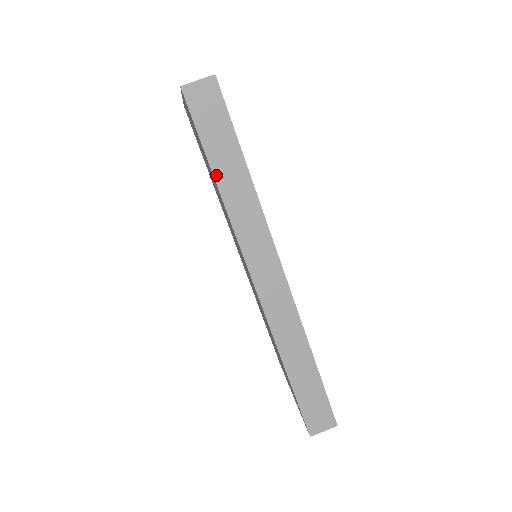
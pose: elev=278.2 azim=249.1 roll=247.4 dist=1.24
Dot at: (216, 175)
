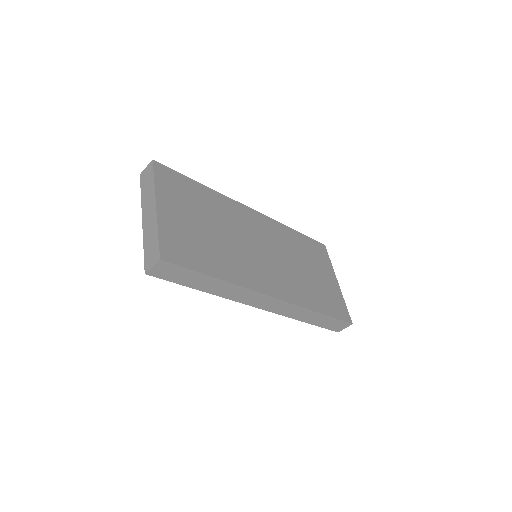
Dot at: (201, 290)
